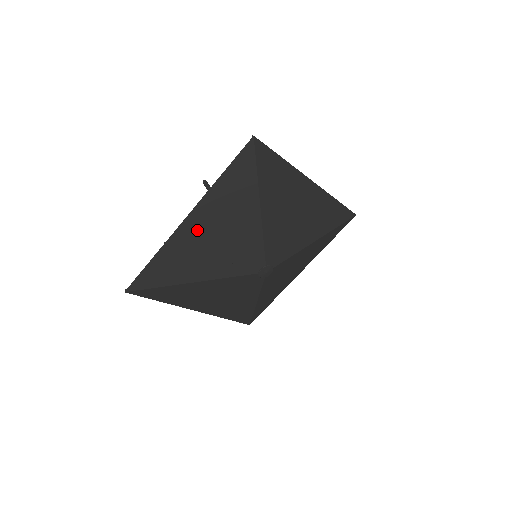
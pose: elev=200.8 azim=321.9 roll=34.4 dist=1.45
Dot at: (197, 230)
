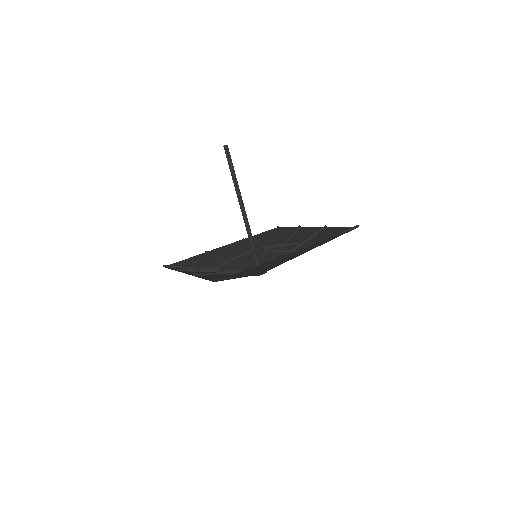
Dot at: occluded
